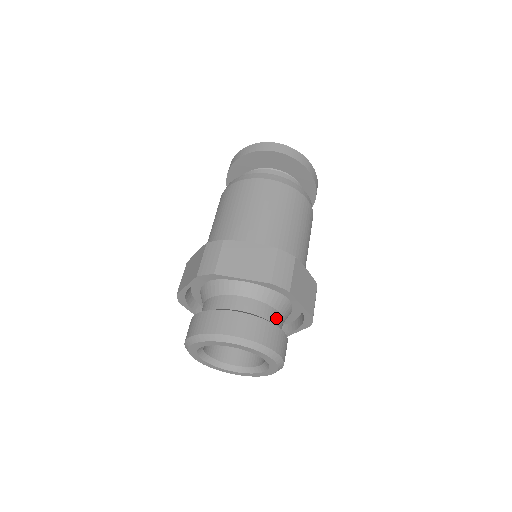
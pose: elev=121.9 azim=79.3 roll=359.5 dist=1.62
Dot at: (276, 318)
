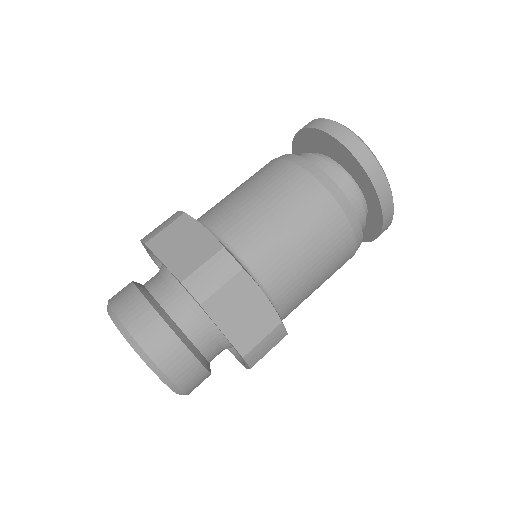
Dot at: (196, 331)
